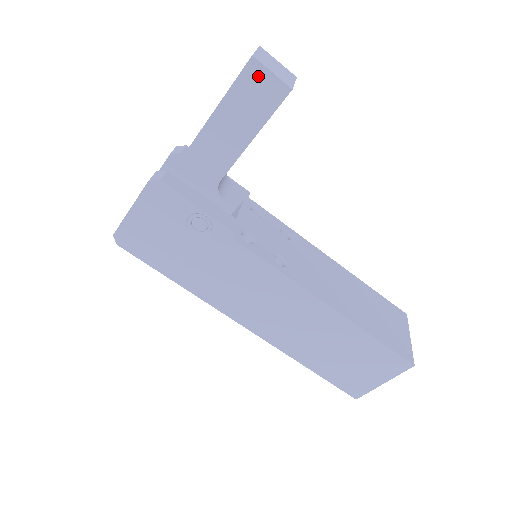
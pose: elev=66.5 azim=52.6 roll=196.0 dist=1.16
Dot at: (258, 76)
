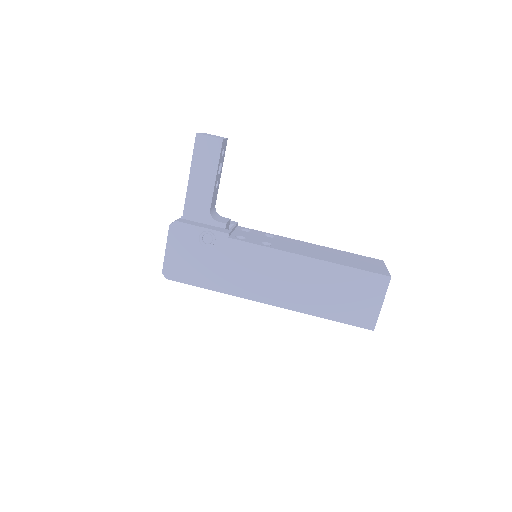
Dot at: (203, 141)
